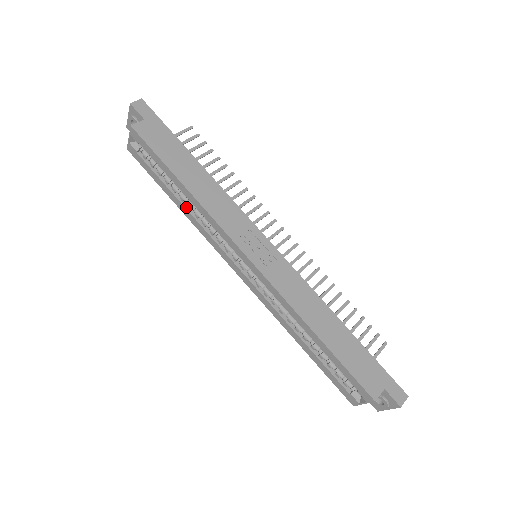
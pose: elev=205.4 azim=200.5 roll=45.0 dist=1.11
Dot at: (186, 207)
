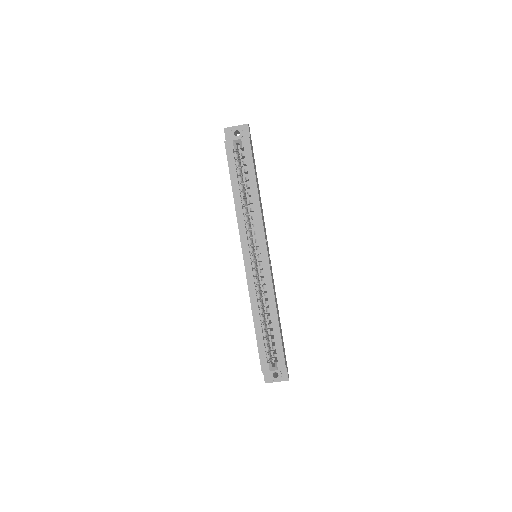
Dot at: (241, 201)
